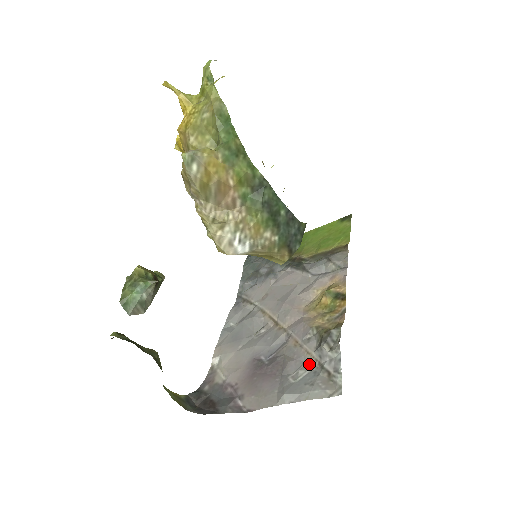
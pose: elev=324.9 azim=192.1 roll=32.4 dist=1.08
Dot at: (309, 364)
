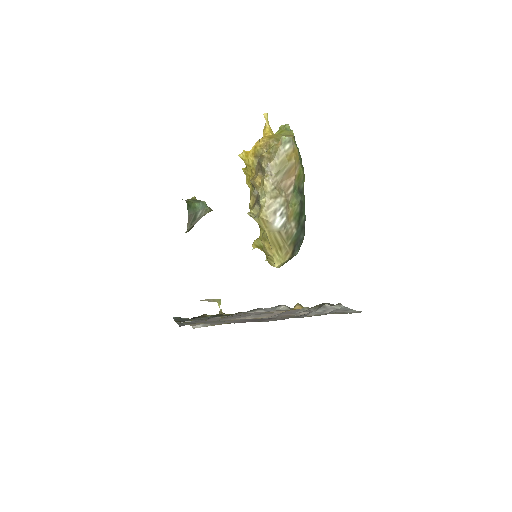
Dot at: (315, 315)
